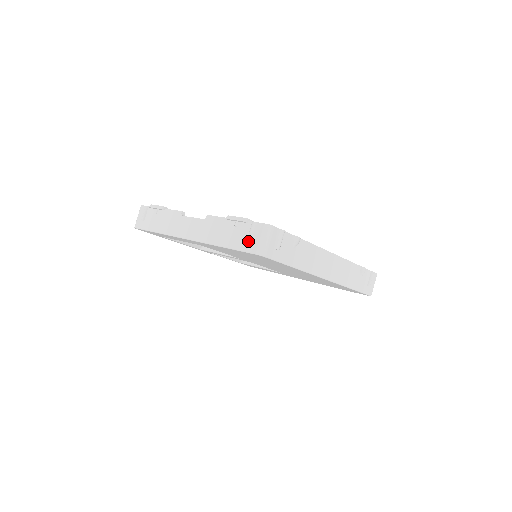
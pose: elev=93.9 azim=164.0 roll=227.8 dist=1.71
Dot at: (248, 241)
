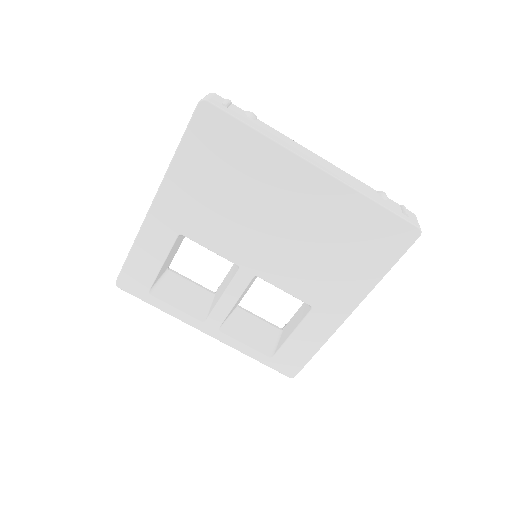
Dot at: occluded
